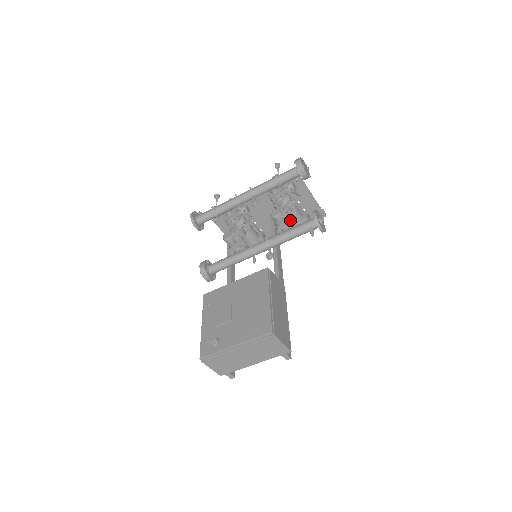
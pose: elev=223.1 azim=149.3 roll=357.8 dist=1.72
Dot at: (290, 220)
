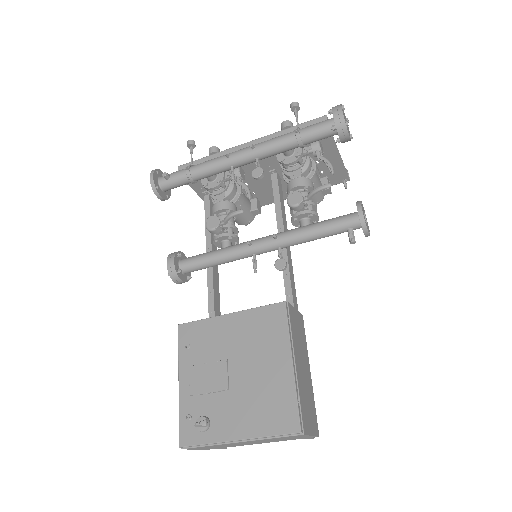
Dot at: (313, 206)
